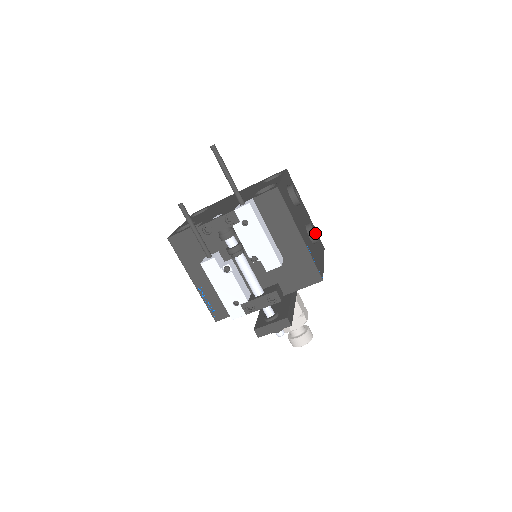
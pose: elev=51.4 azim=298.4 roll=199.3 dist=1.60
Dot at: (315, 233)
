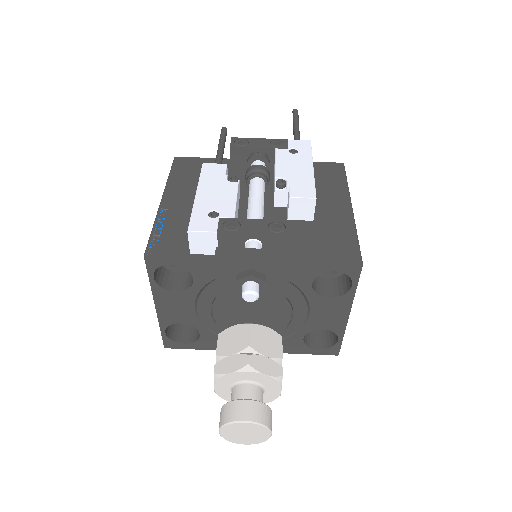
Dot at: occluded
